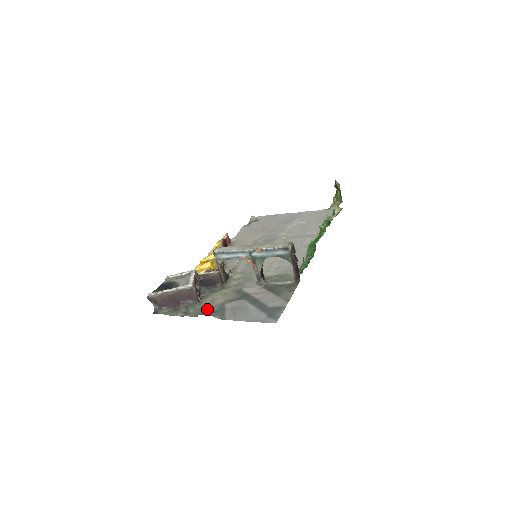
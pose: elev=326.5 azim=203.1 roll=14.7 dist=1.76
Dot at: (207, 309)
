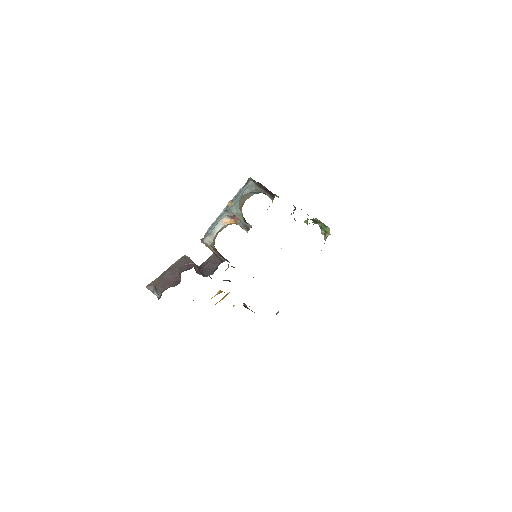
Dot at: occluded
